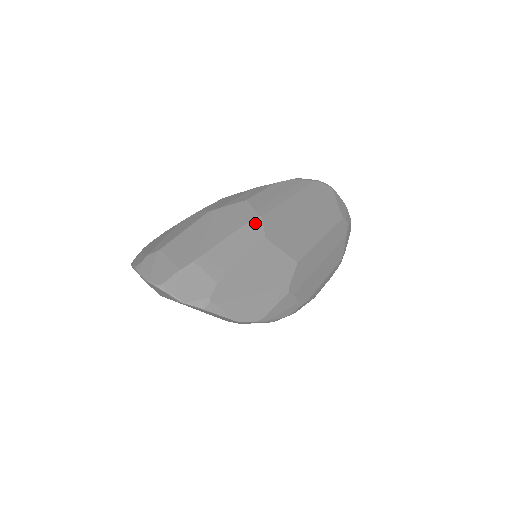
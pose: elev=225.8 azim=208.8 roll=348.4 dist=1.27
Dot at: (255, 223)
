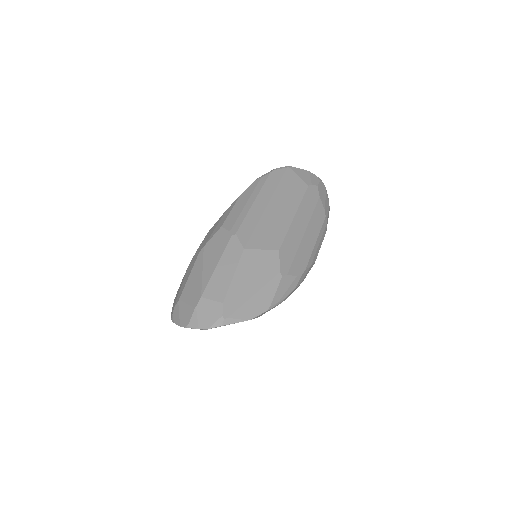
Dot at: (232, 242)
